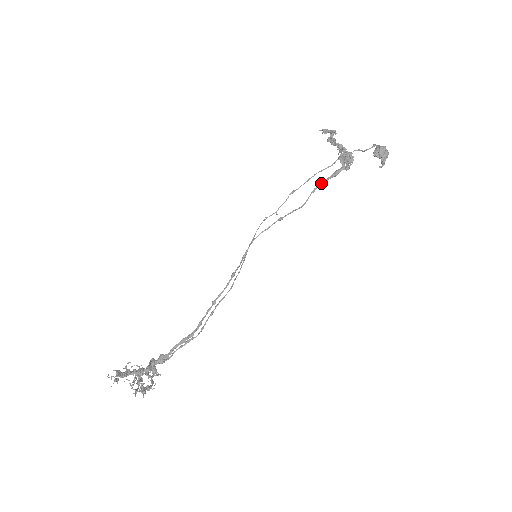
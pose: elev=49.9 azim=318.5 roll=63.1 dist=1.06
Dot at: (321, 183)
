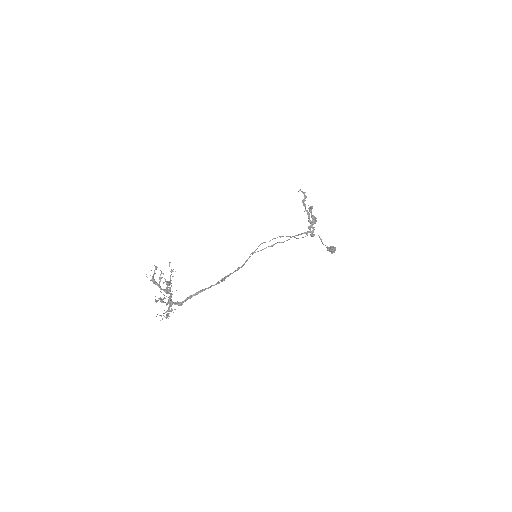
Dot at: (297, 235)
